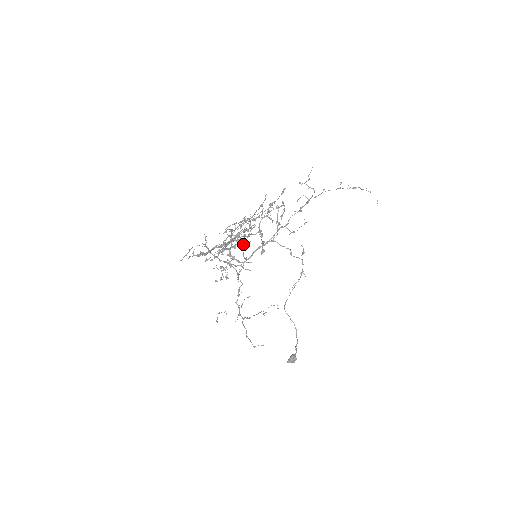
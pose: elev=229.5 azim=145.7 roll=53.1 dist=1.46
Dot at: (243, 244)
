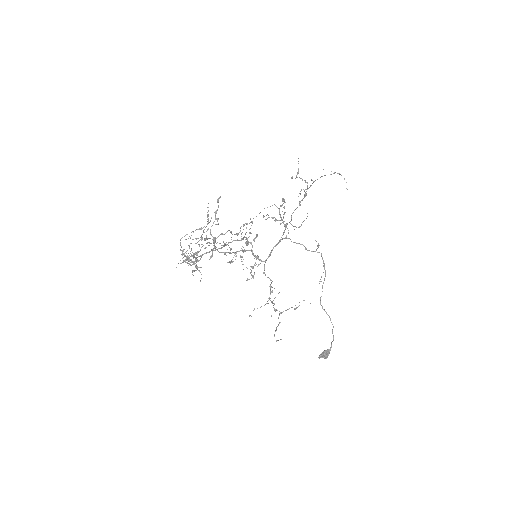
Dot at: (186, 253)
